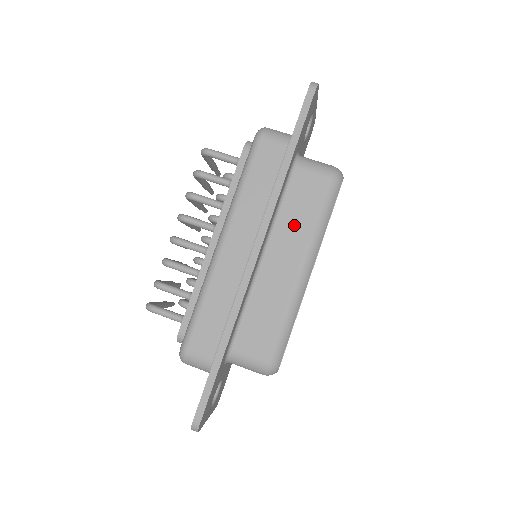
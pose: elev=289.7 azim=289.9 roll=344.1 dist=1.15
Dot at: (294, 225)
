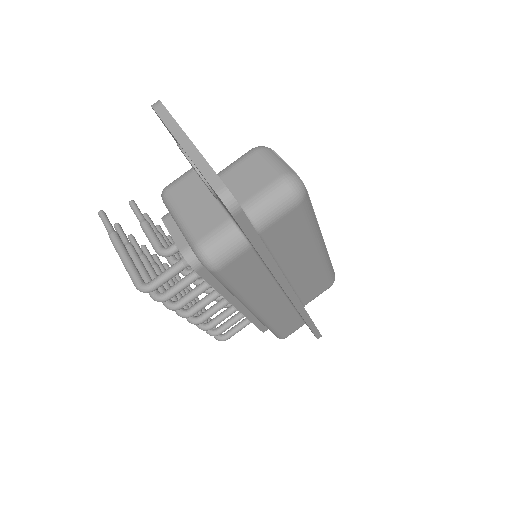
Dot at: (294, 249)
